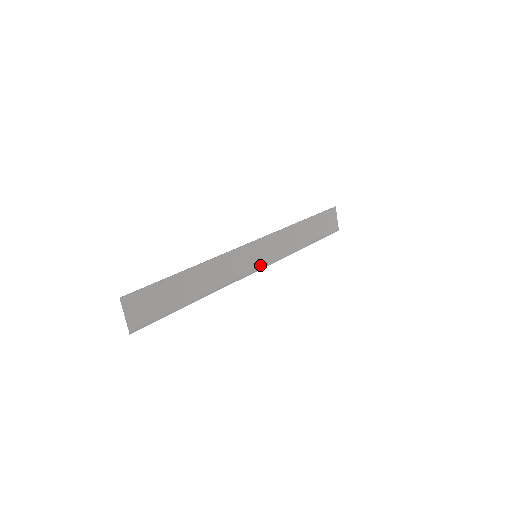
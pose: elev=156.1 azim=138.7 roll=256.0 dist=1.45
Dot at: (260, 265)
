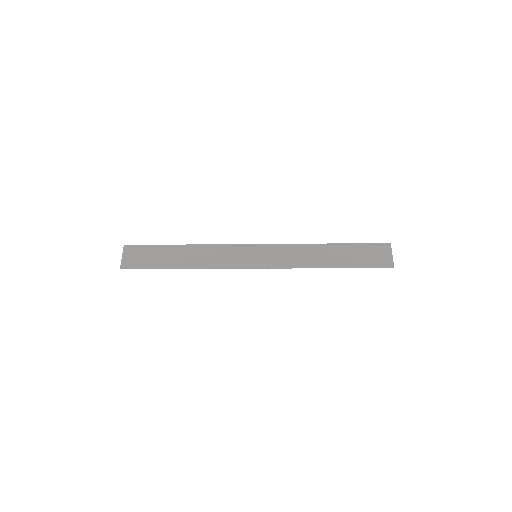
Dot at: (259, 265)
